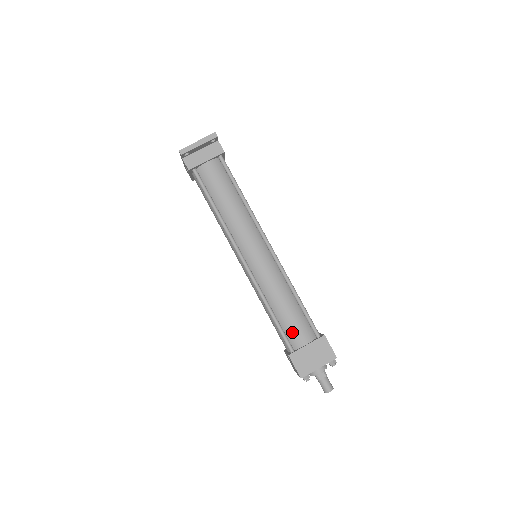
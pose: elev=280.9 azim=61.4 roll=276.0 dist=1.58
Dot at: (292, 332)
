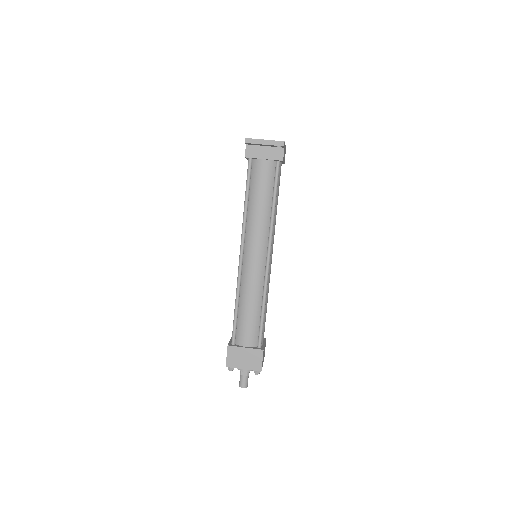
Dot at: (242, 331)
